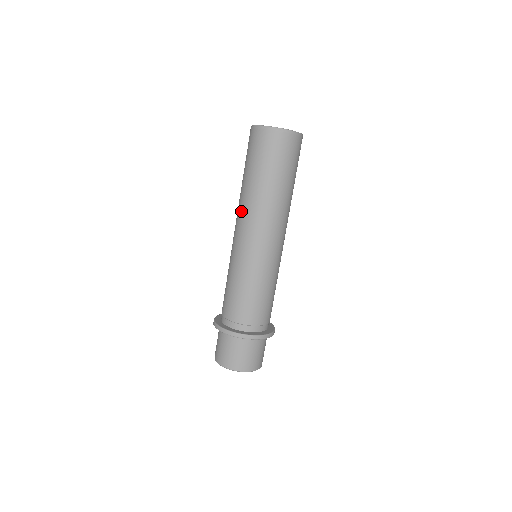
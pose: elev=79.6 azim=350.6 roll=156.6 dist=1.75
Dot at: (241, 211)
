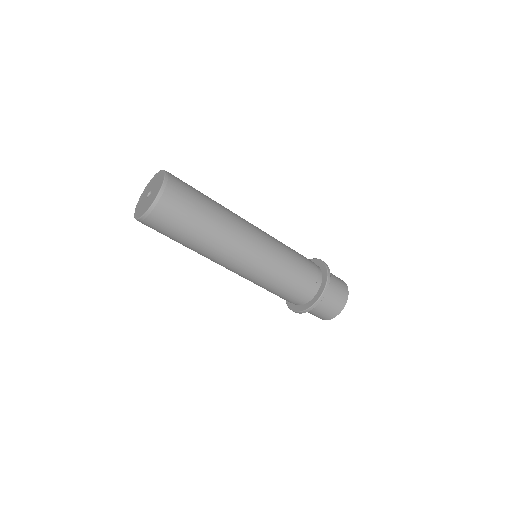
Dot at: (214, 260)
